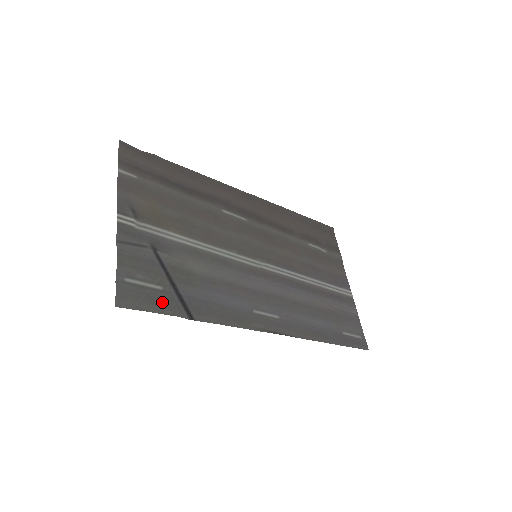
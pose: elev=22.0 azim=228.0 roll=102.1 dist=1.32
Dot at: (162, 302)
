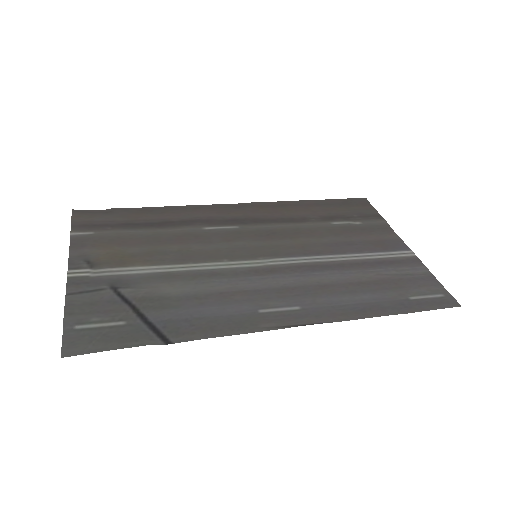
Dot at: (124, 336)
